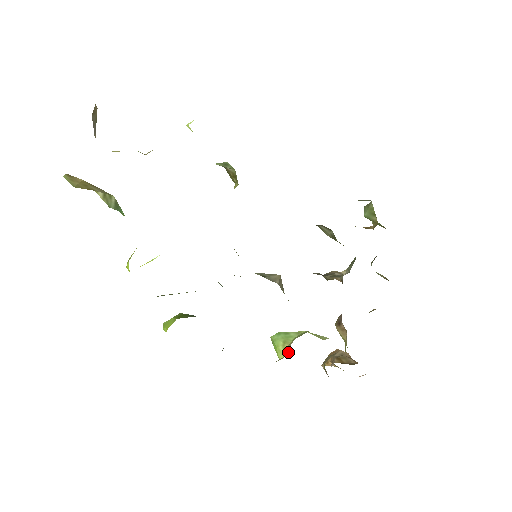
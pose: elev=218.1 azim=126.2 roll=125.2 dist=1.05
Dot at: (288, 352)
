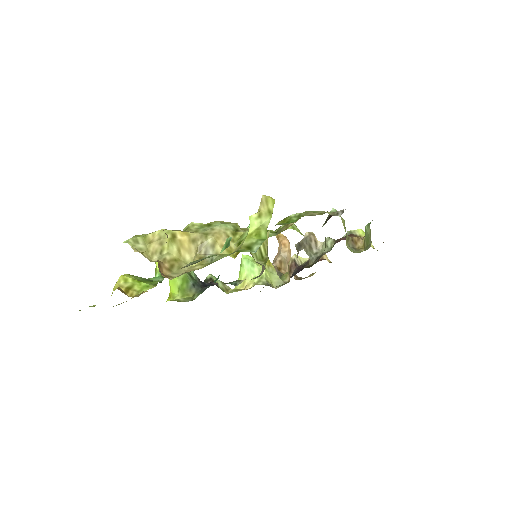
Dot at: (245, 287)
